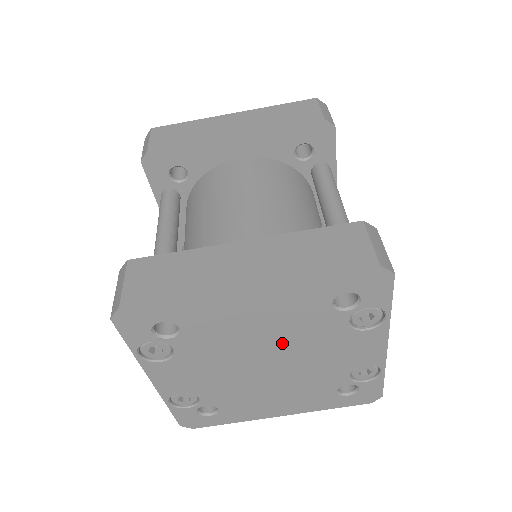
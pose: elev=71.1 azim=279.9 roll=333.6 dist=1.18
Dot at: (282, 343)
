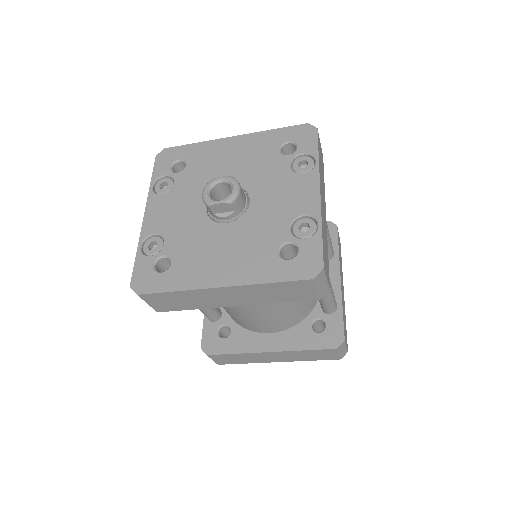
Dot at: occluded
